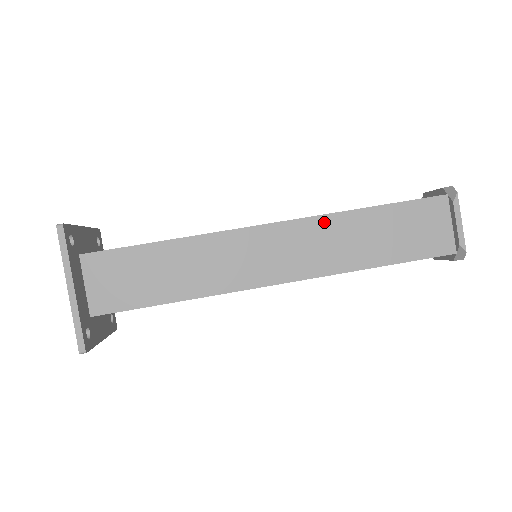
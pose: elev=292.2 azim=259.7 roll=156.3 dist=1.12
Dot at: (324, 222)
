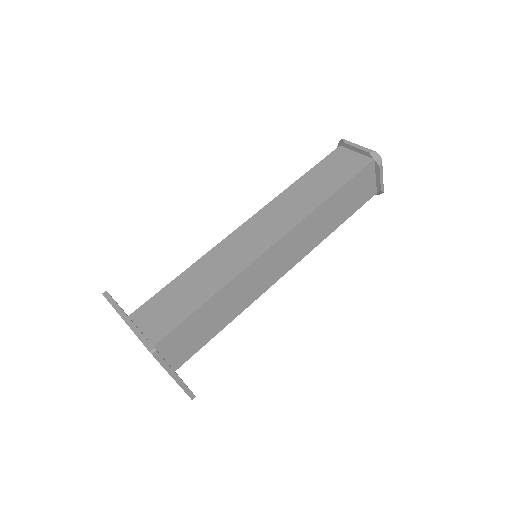
Dot at: (278, 201)
